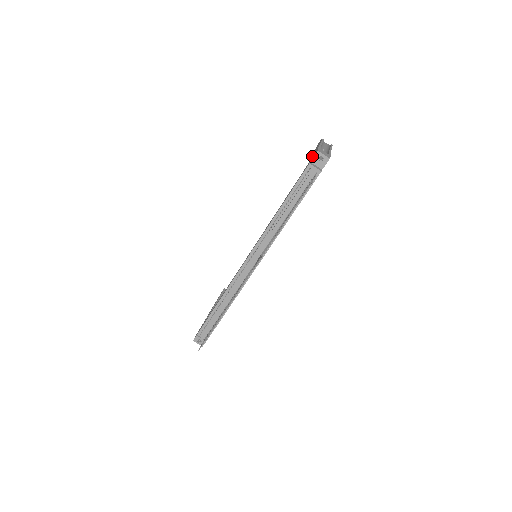
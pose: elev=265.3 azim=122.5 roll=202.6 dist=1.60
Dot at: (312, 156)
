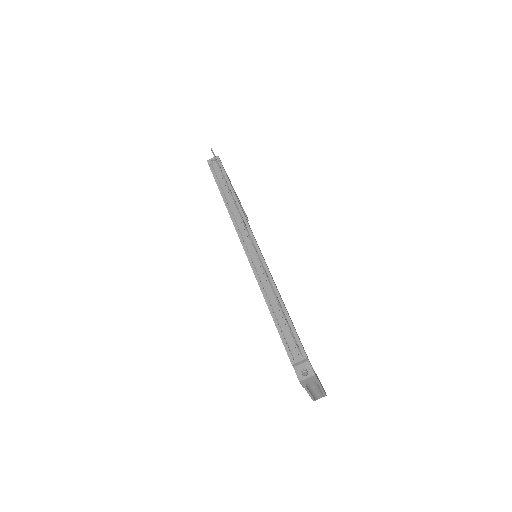
Dot at: occluded
